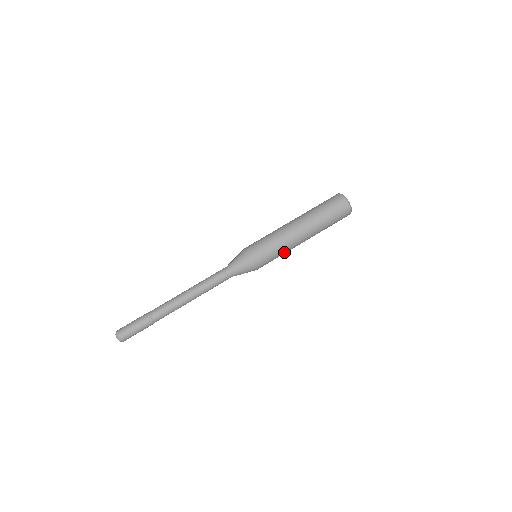
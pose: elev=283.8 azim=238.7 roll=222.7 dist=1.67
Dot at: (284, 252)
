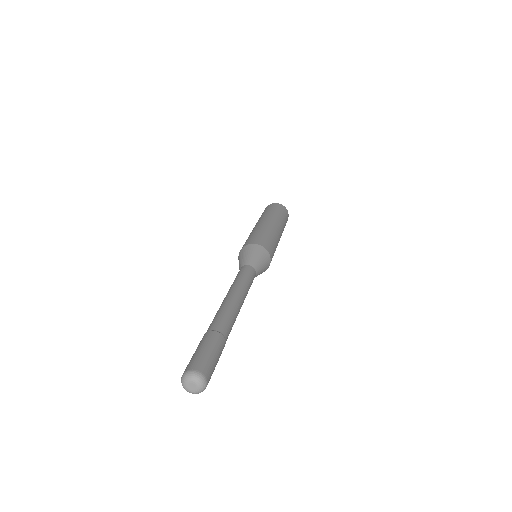
Dot at: (269, 233)
